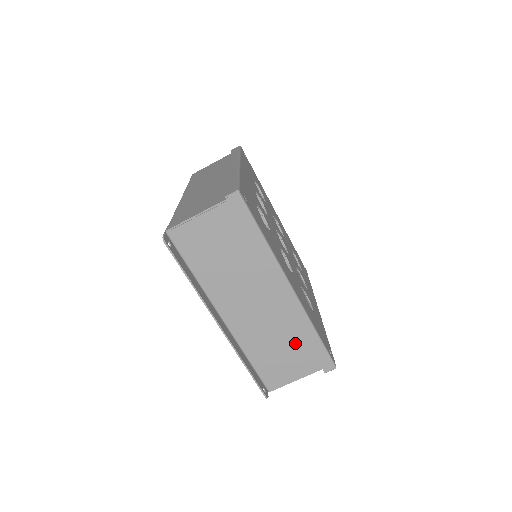
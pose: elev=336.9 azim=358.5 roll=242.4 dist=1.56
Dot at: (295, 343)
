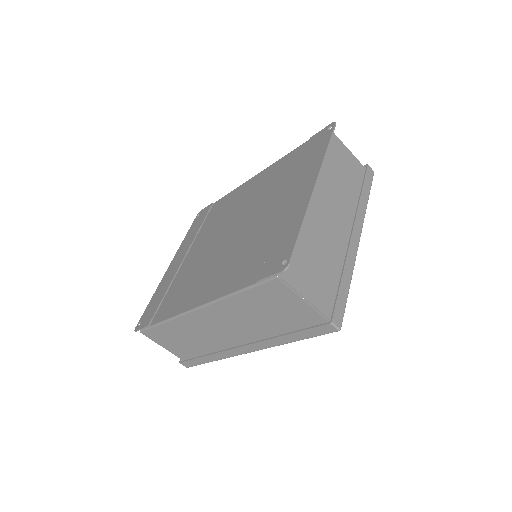
Dot at: (330, 272)
